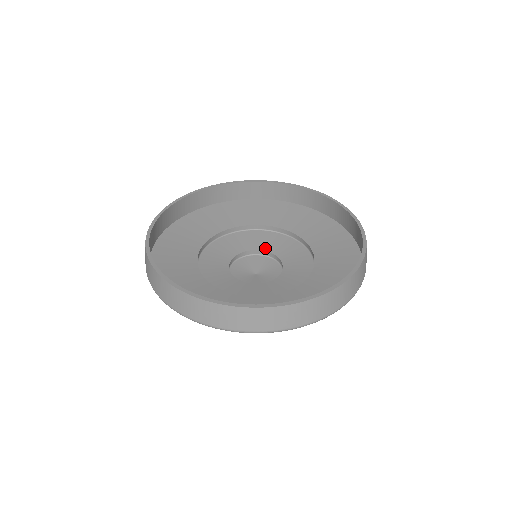
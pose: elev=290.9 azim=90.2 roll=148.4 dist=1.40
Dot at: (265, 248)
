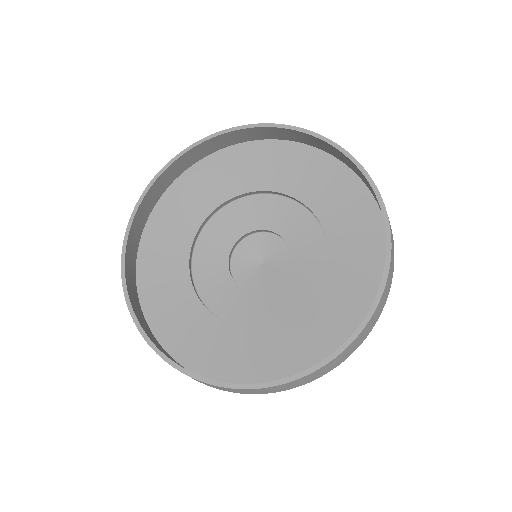
Dot at: (259, 225)
